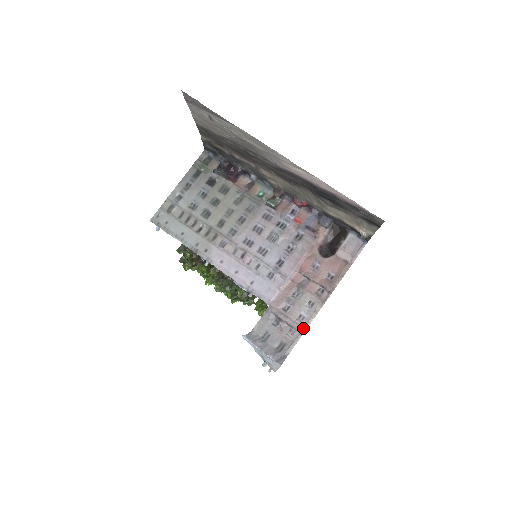
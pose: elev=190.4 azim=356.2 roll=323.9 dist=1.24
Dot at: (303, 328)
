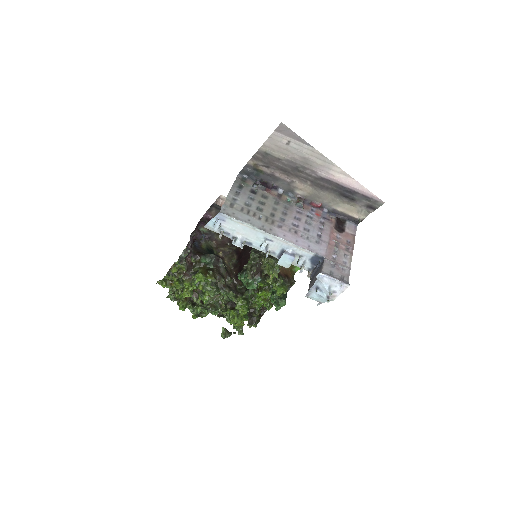
Dot at: (349, 267)
